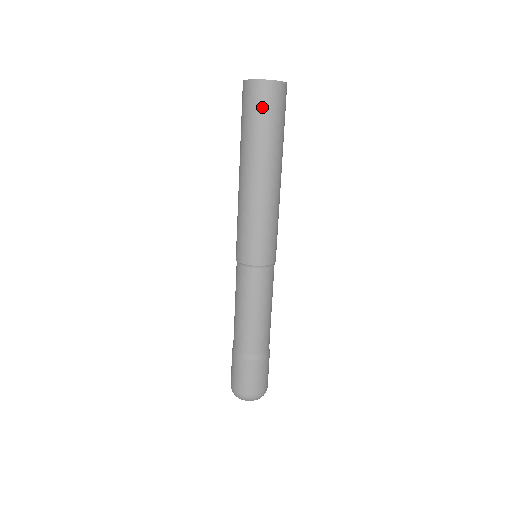
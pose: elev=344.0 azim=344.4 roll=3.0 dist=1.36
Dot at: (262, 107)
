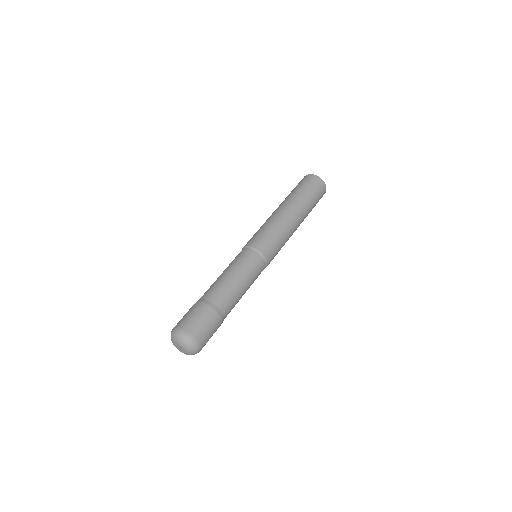
Dot at: (316, 189)
